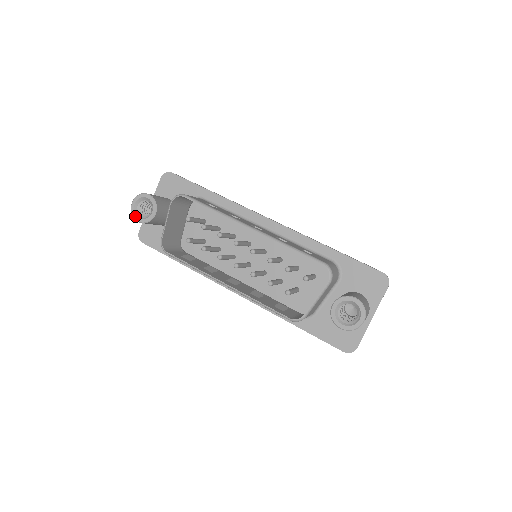
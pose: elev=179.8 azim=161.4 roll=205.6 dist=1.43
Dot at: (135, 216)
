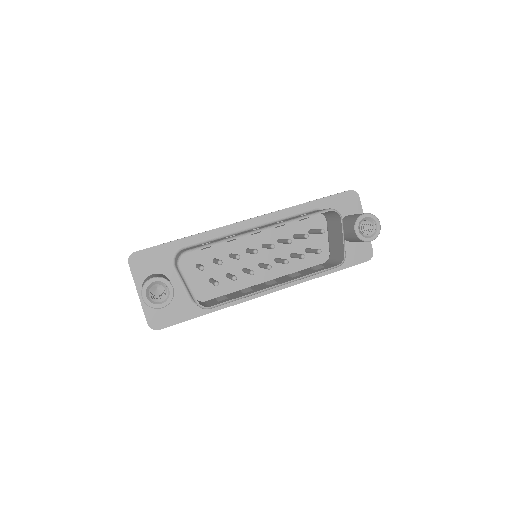
Dot at: (156, 306)
